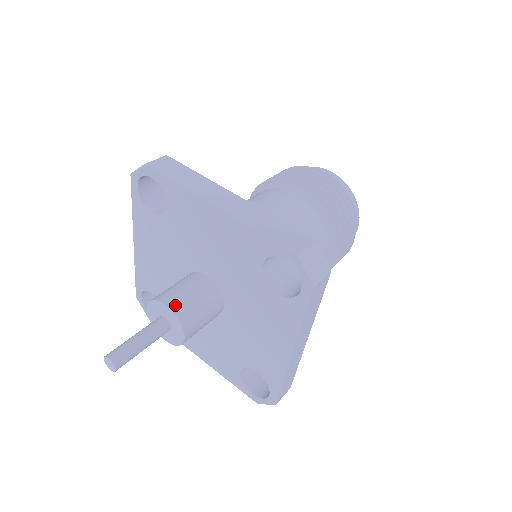
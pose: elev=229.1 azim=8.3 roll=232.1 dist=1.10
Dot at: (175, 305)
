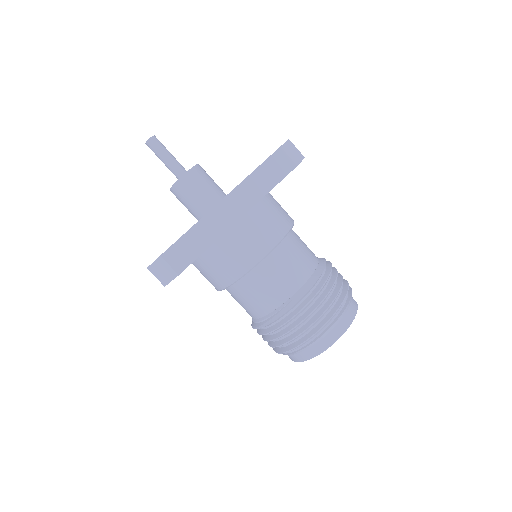
Dot at: occluded
